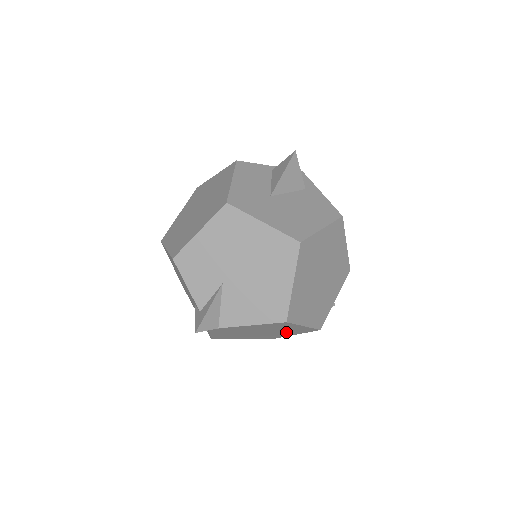
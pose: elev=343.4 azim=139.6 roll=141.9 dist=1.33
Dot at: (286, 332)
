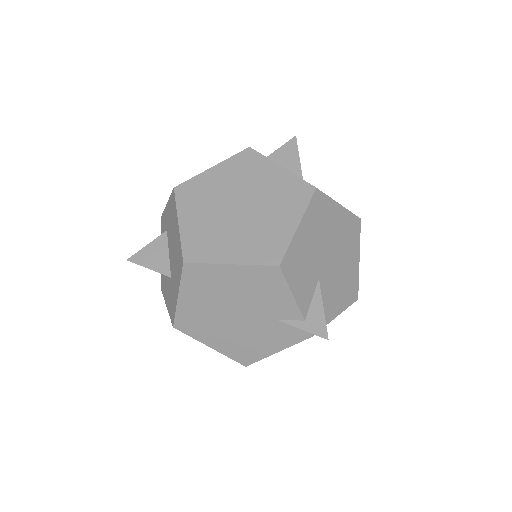
Dot at: occluded
